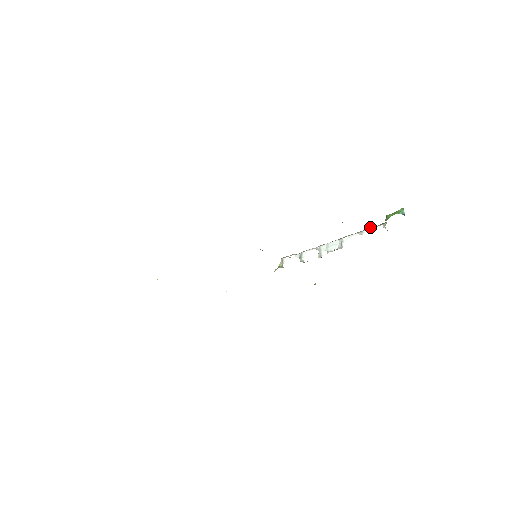
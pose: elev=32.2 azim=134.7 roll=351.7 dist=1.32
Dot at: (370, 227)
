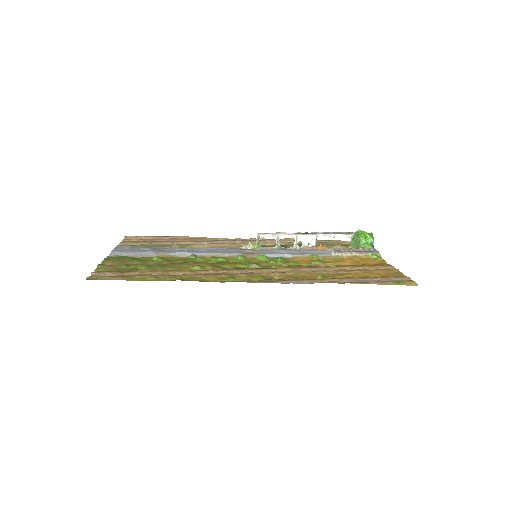
Dot at: (340, 232)
